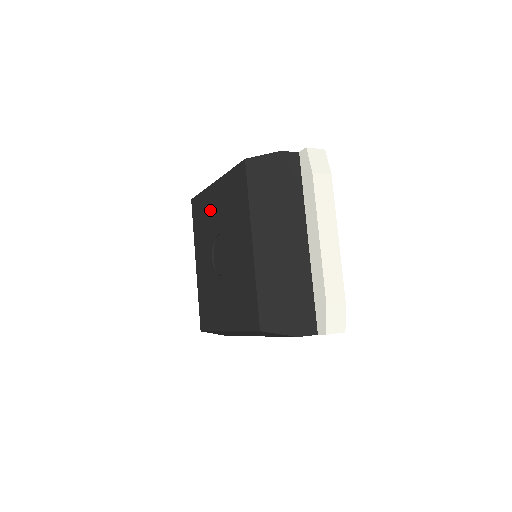
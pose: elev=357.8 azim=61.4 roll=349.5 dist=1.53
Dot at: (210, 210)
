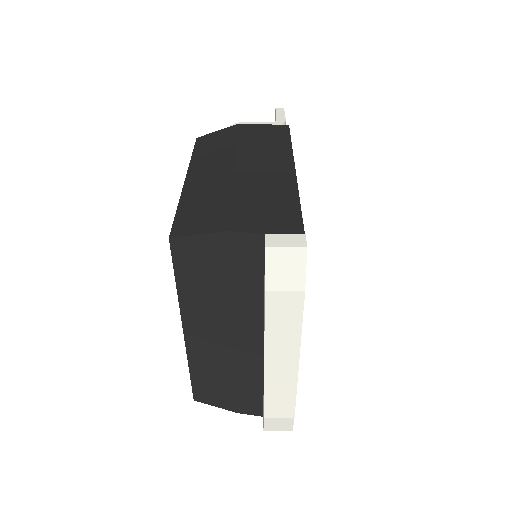
Dot at: occluded
